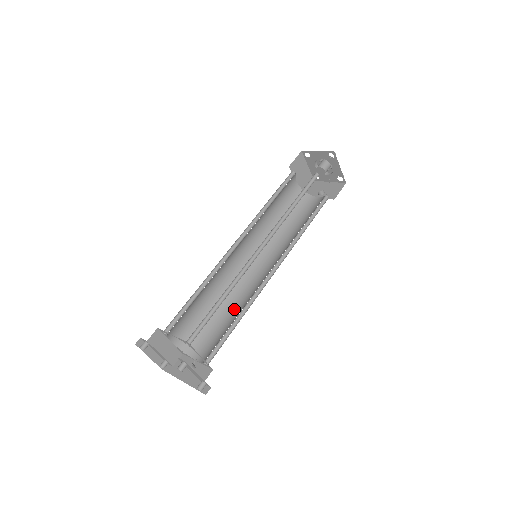
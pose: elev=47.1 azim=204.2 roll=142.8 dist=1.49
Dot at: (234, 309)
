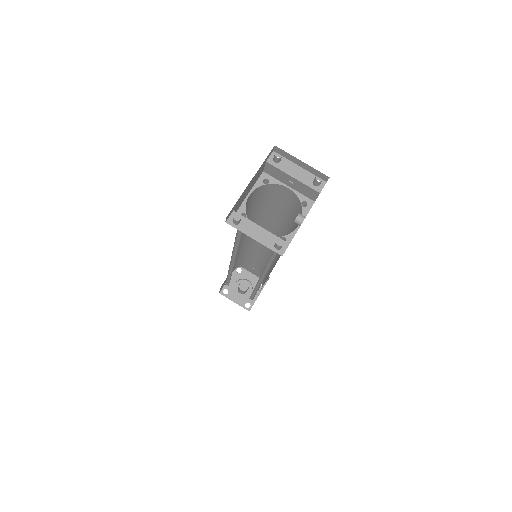
Dot at: occluded
